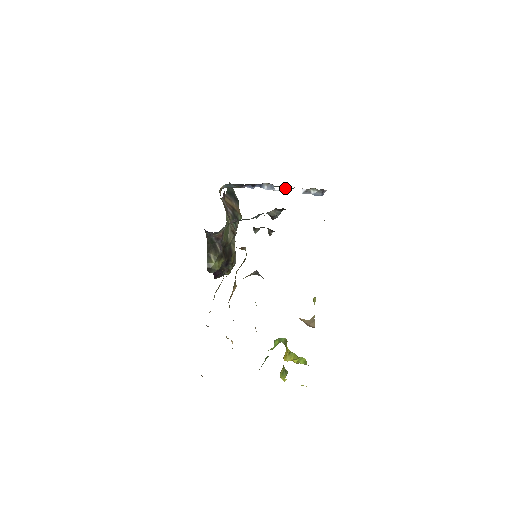
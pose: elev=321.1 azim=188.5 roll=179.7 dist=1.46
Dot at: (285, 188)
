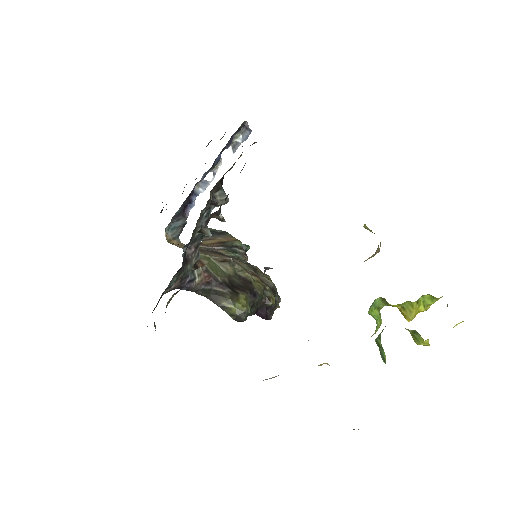
Dot at: (214, 169)
